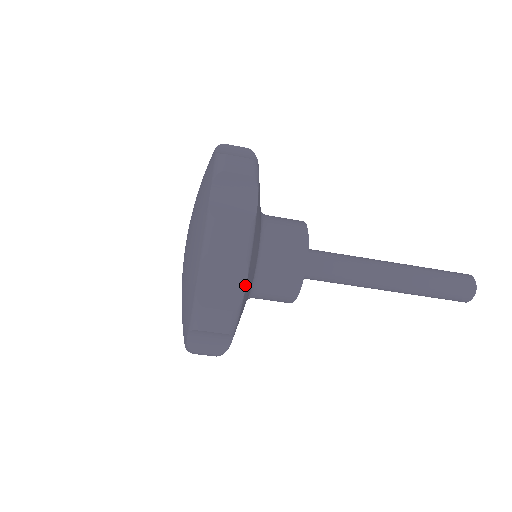
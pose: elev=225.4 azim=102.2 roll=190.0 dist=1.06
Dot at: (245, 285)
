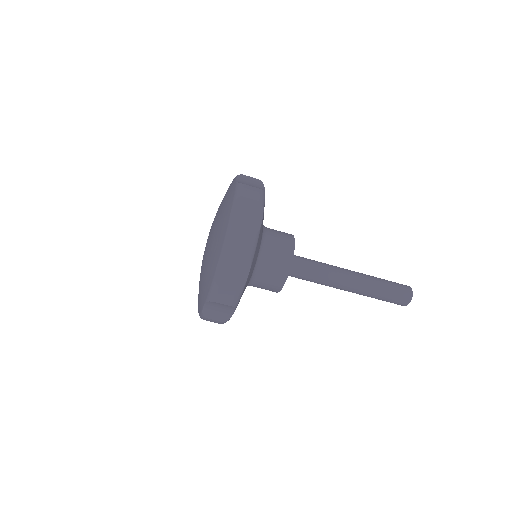
Dot at: (248, 274)
